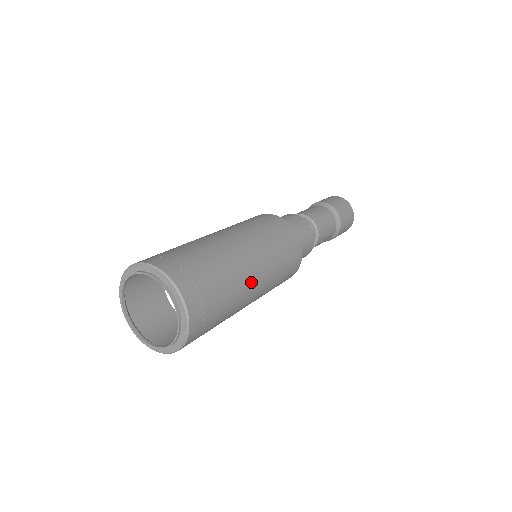
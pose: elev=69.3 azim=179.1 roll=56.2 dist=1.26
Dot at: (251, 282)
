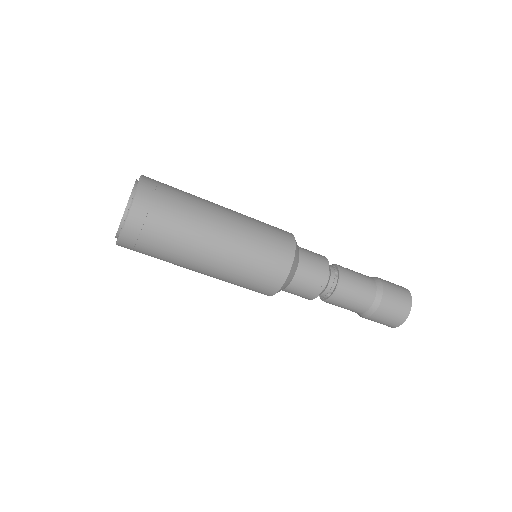
Dot at: (206, 247)
